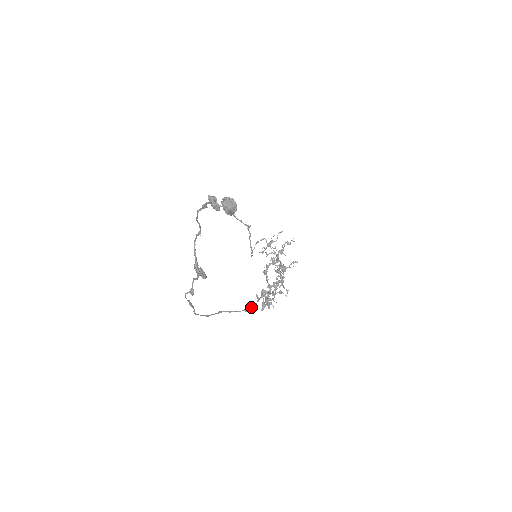
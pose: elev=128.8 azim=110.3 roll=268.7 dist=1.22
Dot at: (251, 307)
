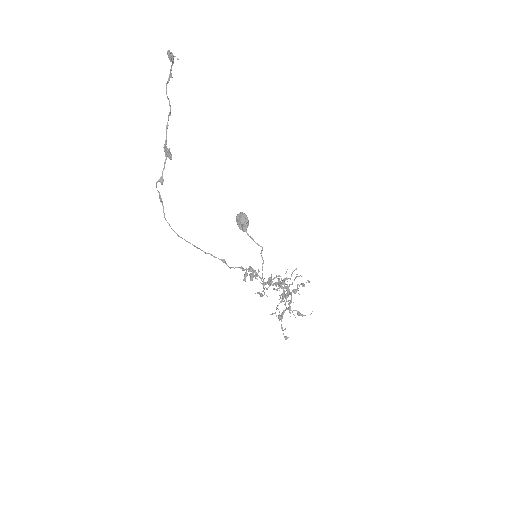
Dot at: (231, 267)
